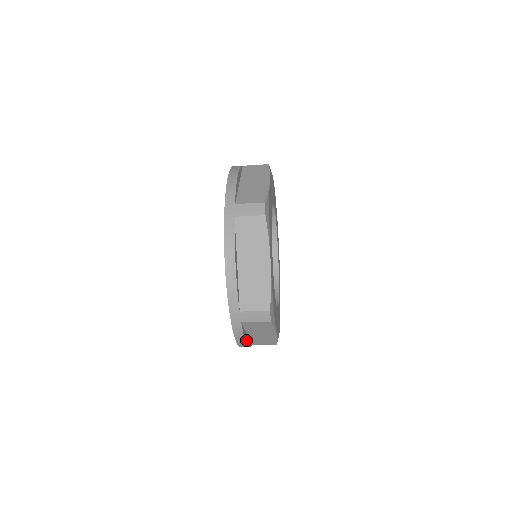
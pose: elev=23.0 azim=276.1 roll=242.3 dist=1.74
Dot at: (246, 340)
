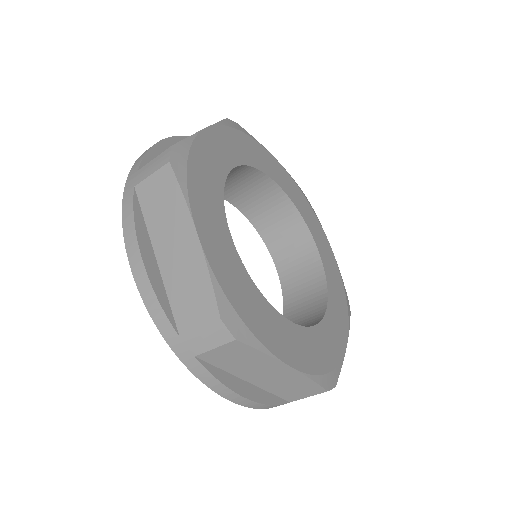
Dot at: (242, 391)
